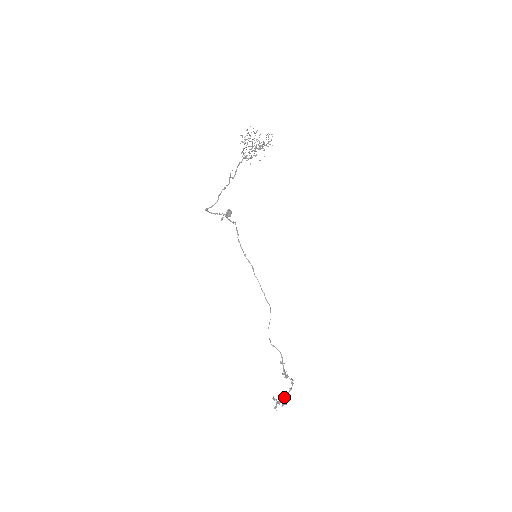
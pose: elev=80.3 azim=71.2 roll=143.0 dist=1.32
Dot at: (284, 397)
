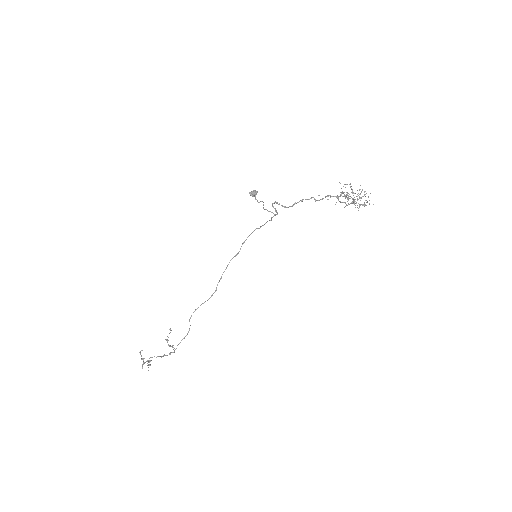
Dot at: (150, 357)
